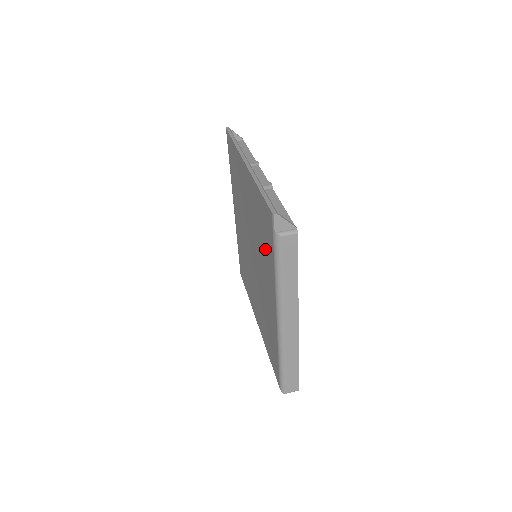
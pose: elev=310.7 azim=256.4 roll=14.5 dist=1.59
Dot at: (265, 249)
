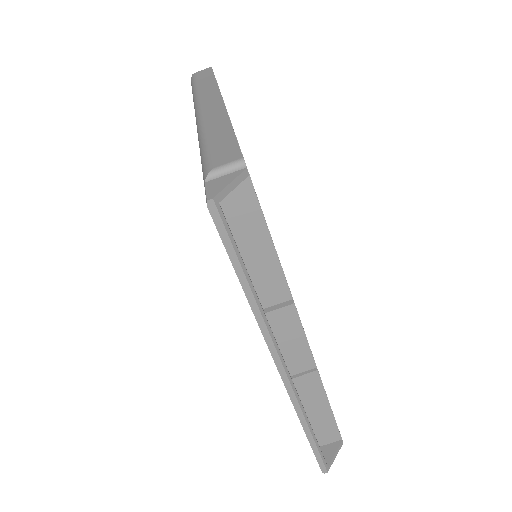
Dot at: occluded
